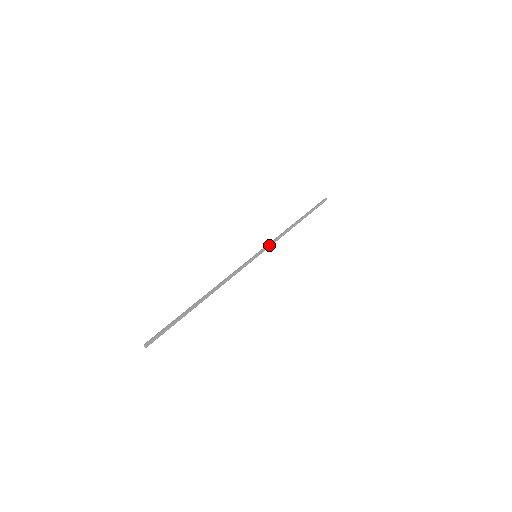
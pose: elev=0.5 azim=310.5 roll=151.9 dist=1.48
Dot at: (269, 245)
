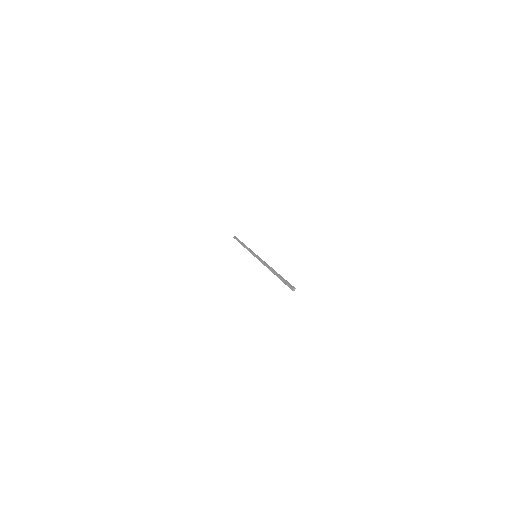
Dot at: occluded
